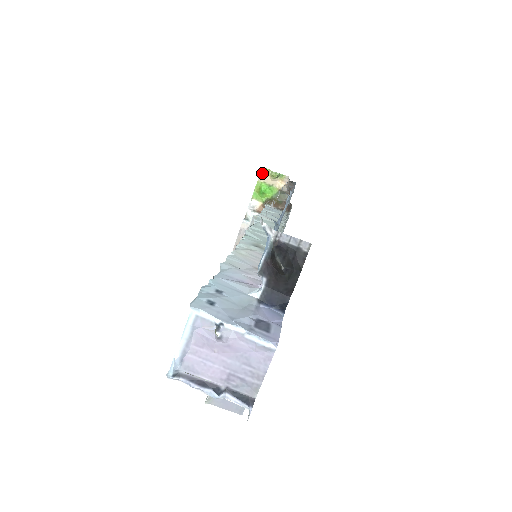
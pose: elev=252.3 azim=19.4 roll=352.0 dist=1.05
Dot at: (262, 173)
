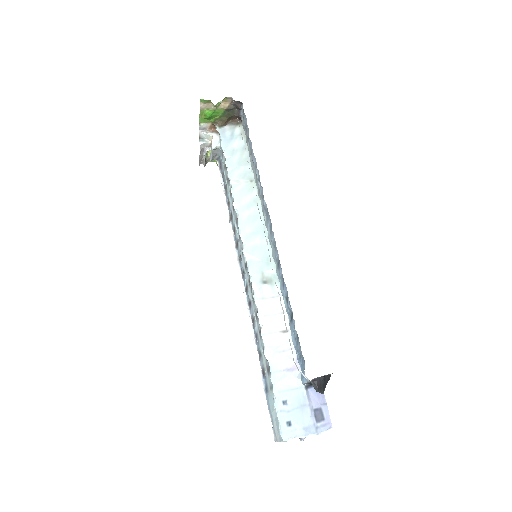
Dot at: (202, 103)
